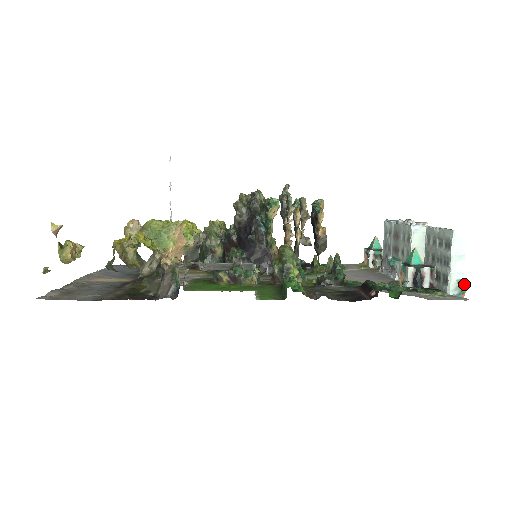
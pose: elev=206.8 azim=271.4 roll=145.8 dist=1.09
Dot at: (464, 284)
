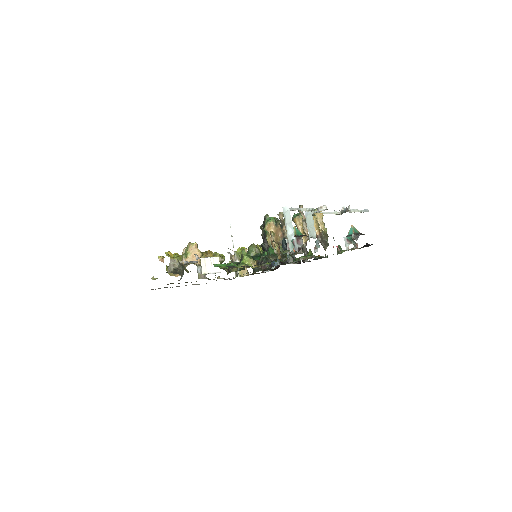
Dot at: occluded
